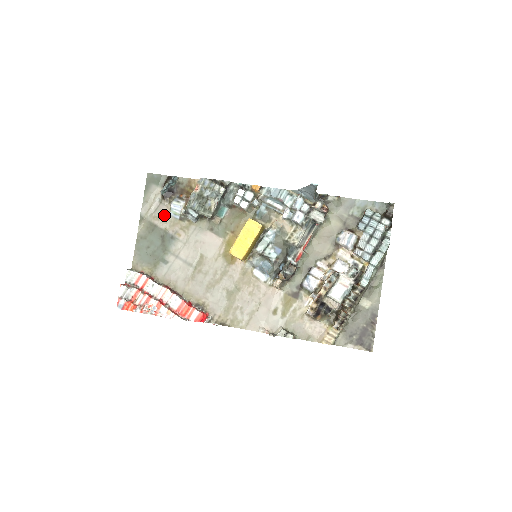
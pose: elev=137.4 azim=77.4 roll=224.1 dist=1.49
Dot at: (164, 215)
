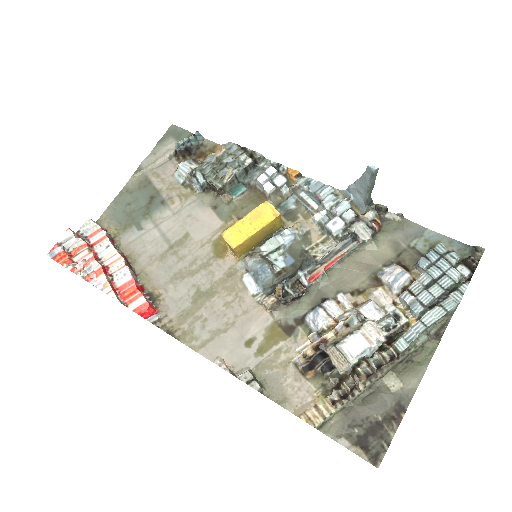
Dot at: (167, 174)
